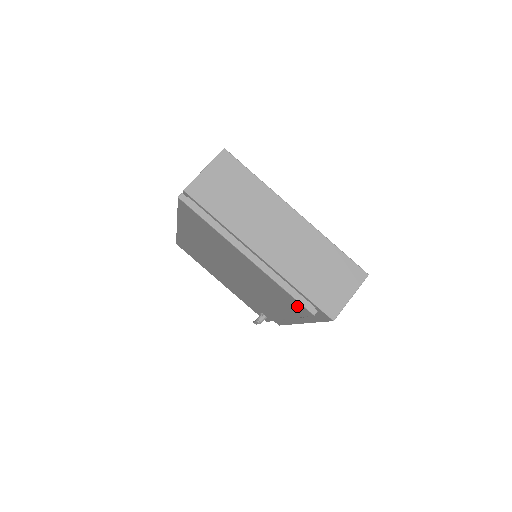
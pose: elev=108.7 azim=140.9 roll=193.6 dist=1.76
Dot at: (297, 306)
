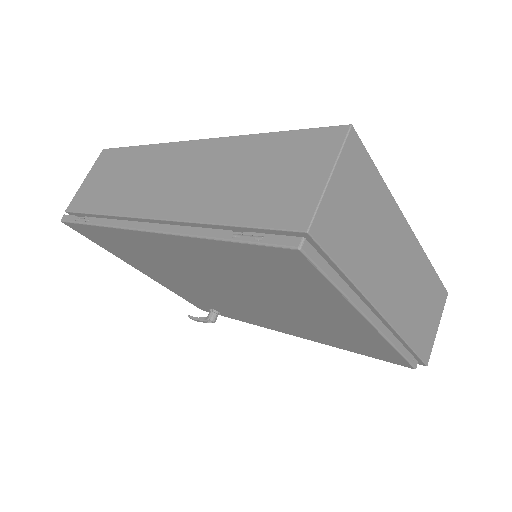
Dot at: (386, 356)
